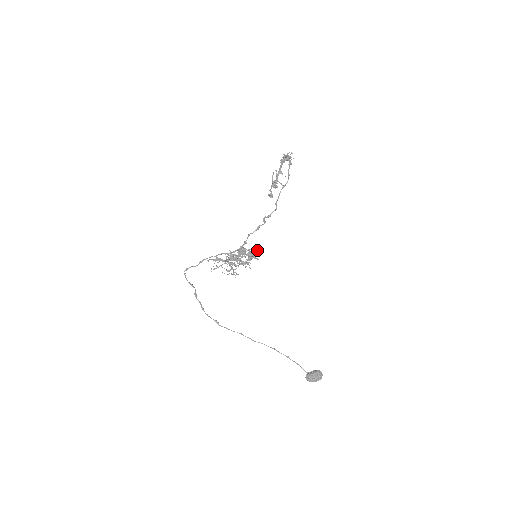
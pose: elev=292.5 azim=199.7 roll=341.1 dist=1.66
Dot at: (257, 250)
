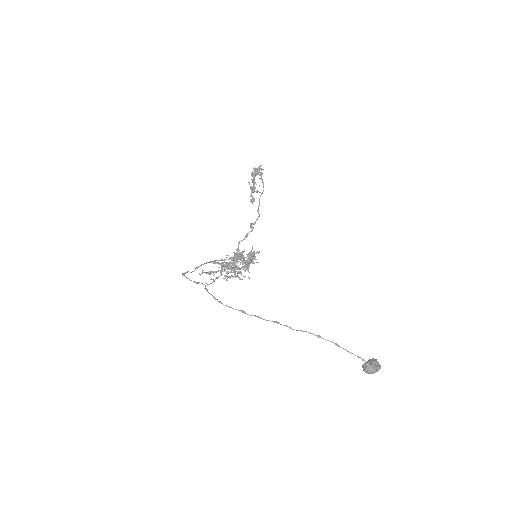
Dot at: occluded
